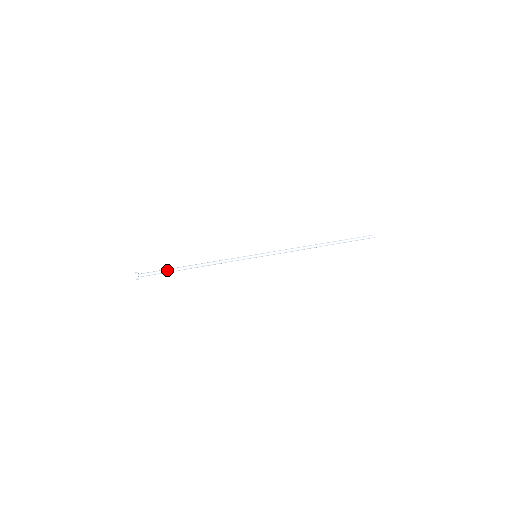
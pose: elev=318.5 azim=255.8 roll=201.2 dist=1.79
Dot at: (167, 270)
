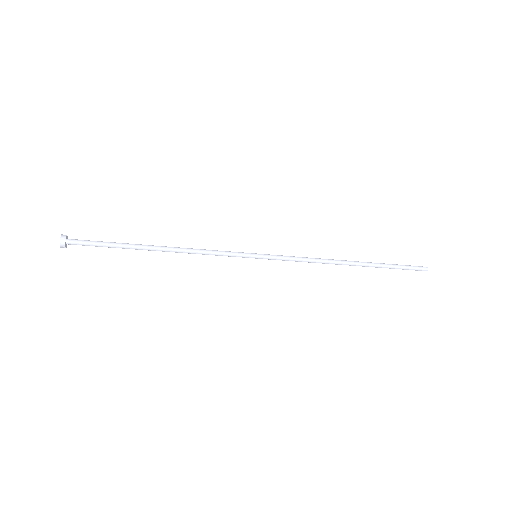
Dot at: (115, 244)
